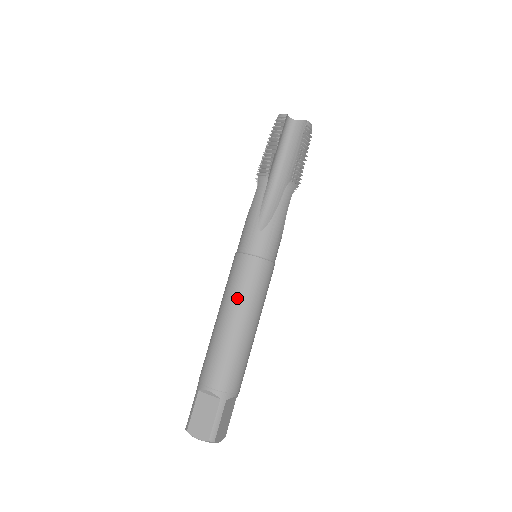
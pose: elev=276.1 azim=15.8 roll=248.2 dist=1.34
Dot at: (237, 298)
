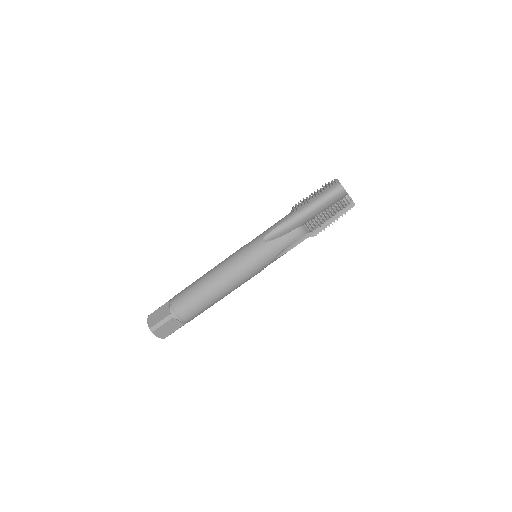
Dot at: (220, 269)
